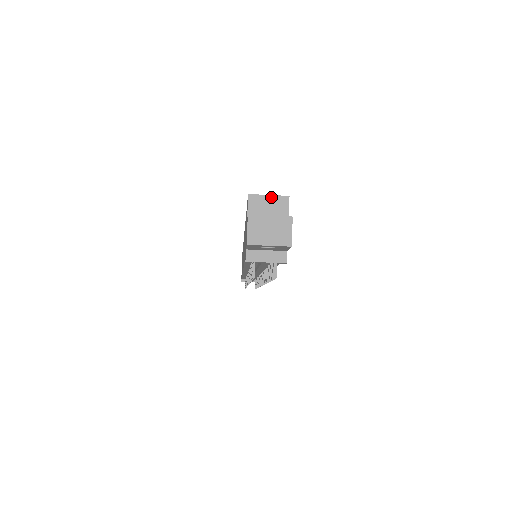
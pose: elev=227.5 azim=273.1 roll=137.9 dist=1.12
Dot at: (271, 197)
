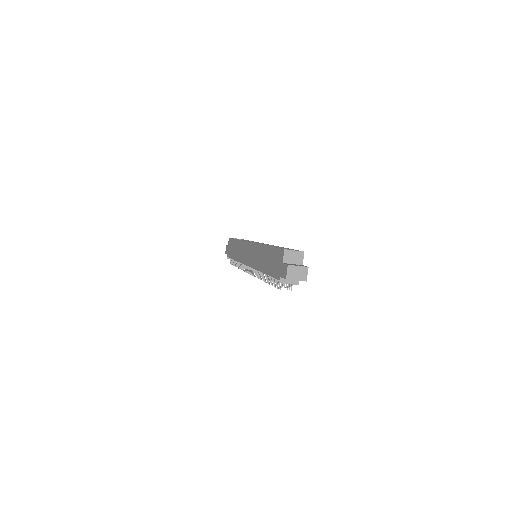
Dot at: (295, 252)
